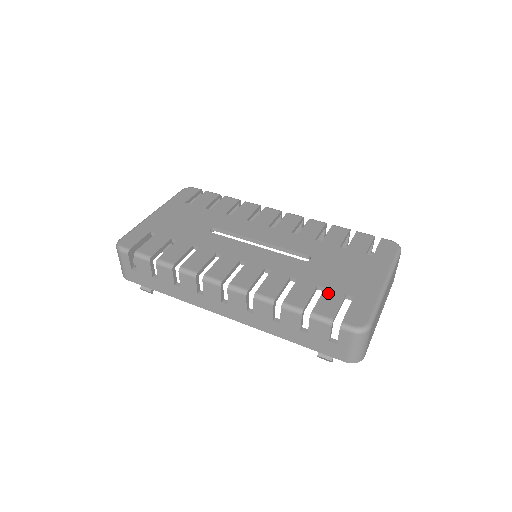
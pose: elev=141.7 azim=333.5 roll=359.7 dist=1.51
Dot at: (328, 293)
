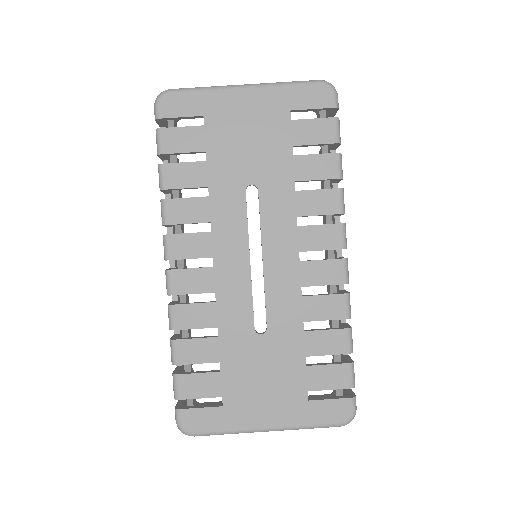
Dot at: (214, 378)
